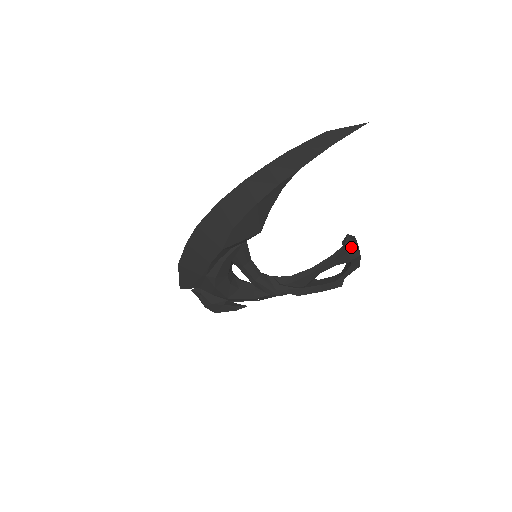
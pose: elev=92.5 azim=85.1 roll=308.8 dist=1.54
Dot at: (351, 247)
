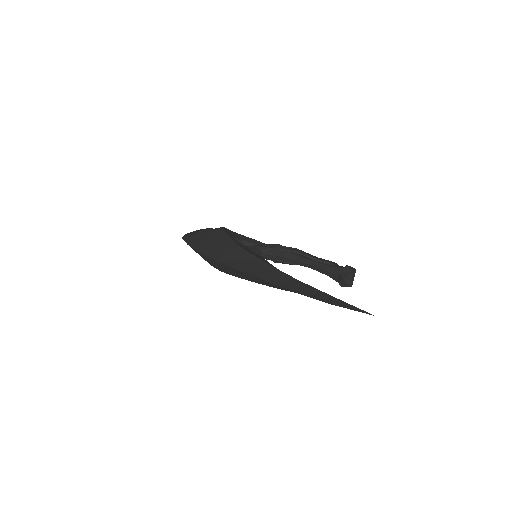
Dot at: (344, 285)
